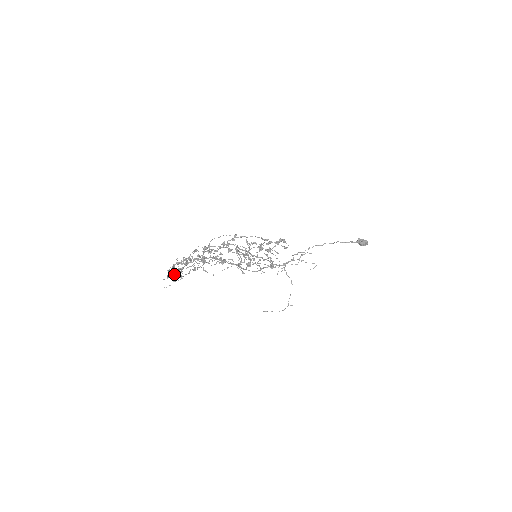
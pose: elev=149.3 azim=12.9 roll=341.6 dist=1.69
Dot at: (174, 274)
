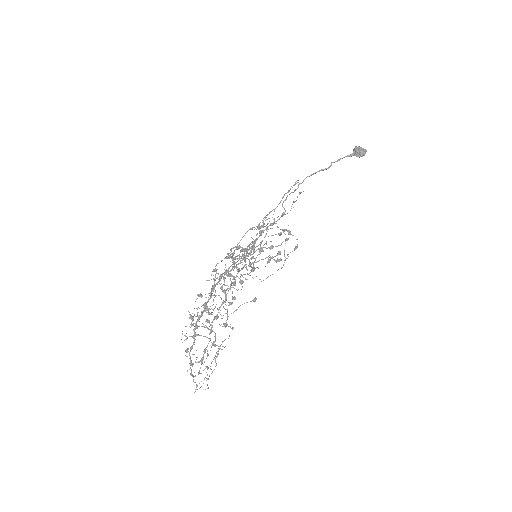
Dot at: (199, 372)
